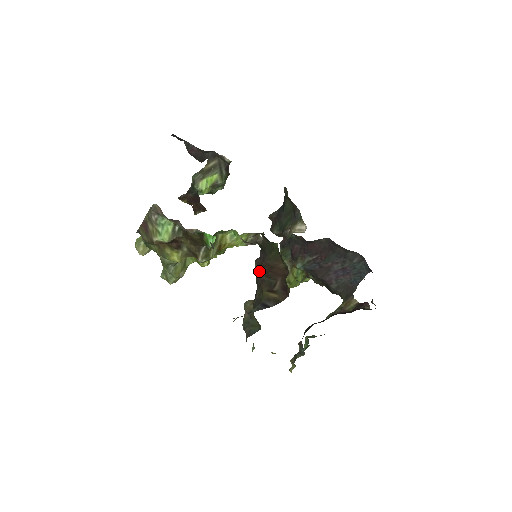
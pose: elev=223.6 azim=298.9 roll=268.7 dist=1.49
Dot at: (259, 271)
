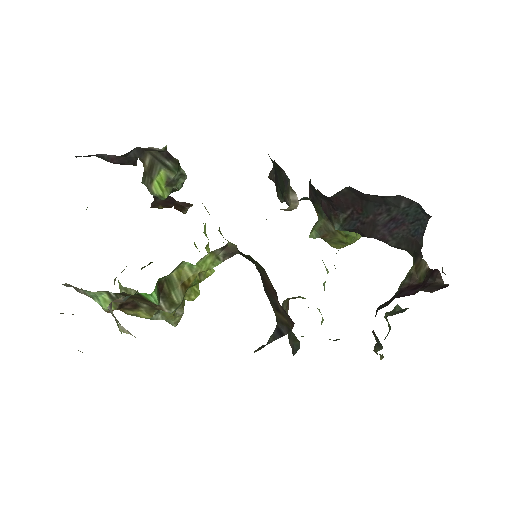
Dot at: occluded
